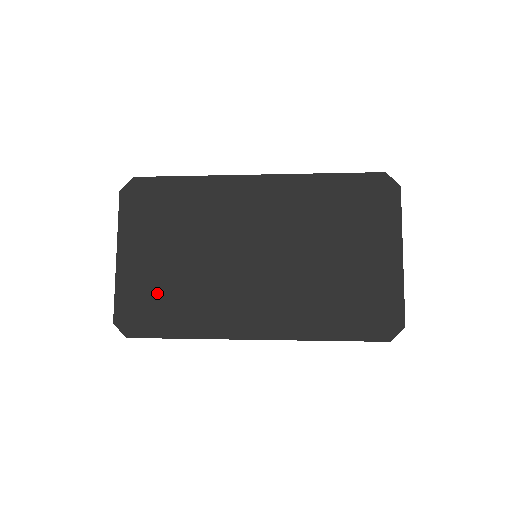
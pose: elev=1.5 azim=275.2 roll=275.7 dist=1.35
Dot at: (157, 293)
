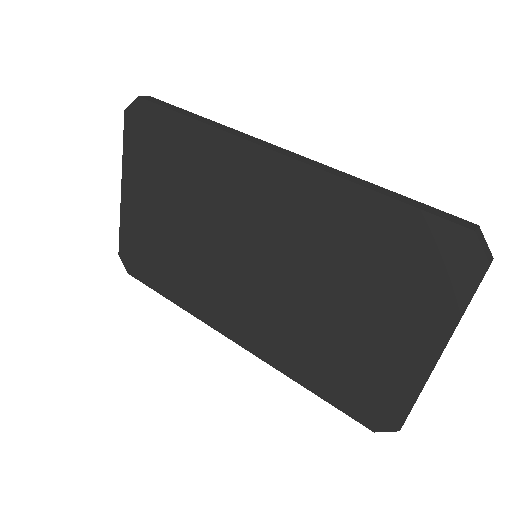
Dot at: (153, 247)
